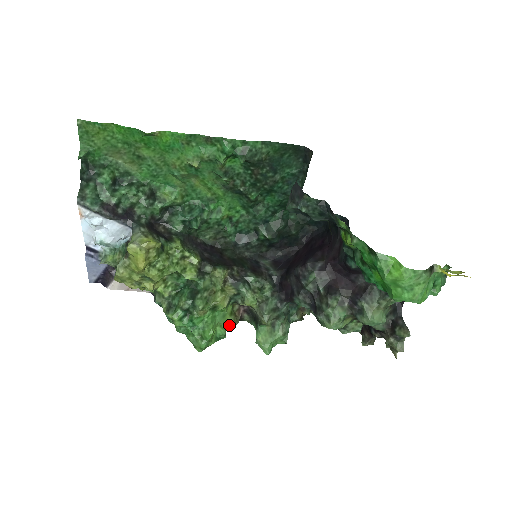
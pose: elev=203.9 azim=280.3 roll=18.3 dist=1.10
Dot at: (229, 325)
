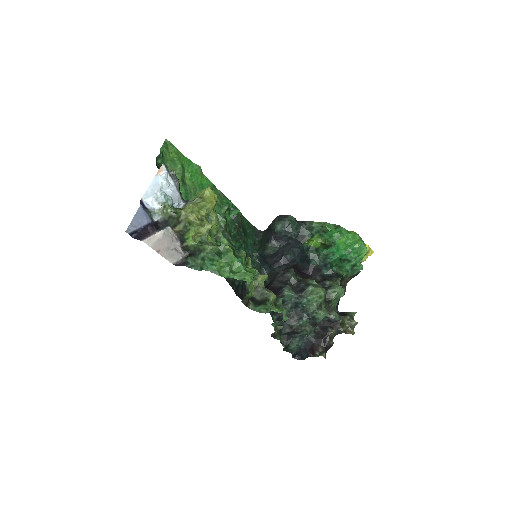
Dot at: occluded
